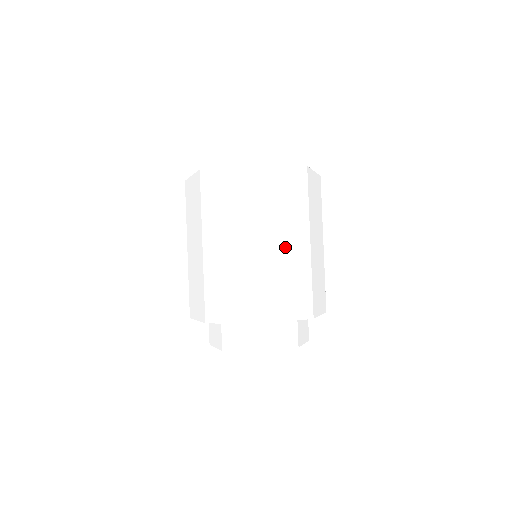
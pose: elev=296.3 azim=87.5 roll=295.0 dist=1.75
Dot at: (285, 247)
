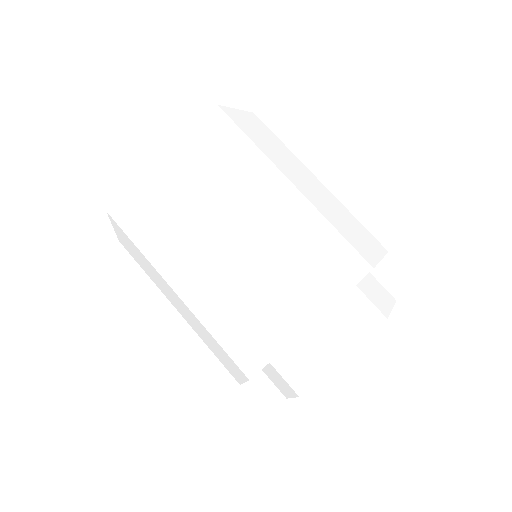
Dot at: (311, 186)
